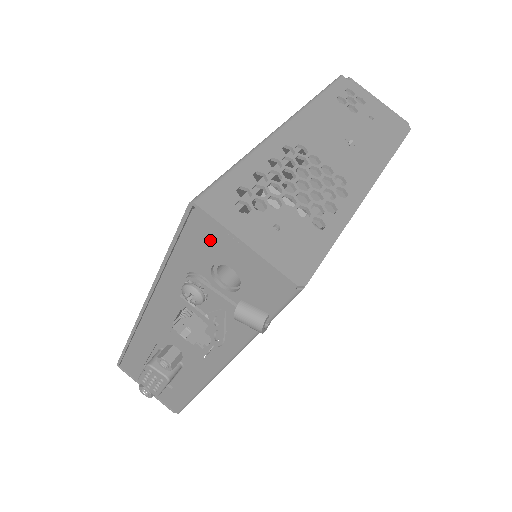
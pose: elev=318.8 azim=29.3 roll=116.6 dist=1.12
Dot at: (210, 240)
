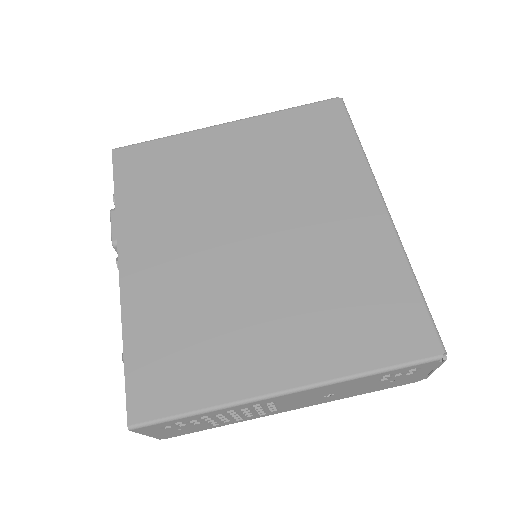
Dot at: occluded
